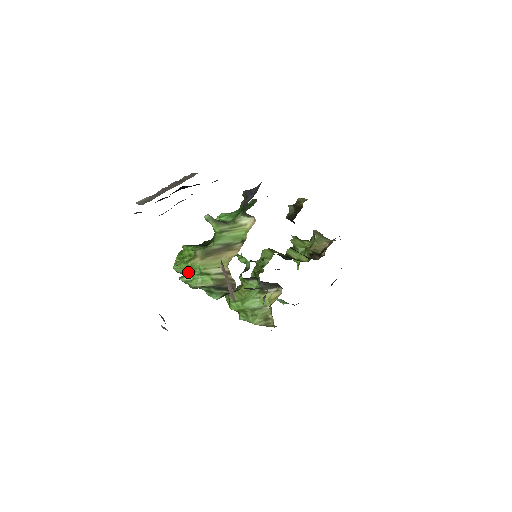
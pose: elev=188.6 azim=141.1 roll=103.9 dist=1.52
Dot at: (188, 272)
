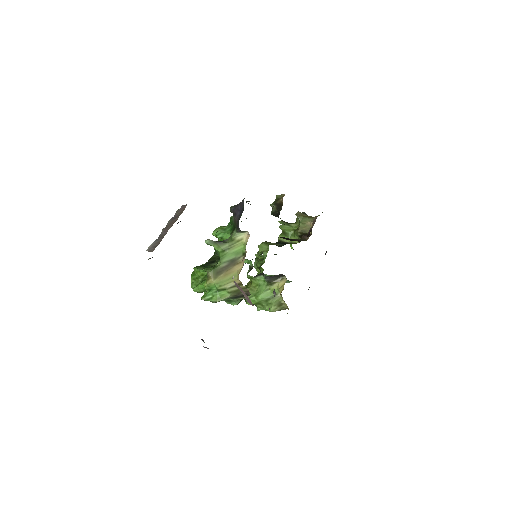
Dot at: (207, 292)
